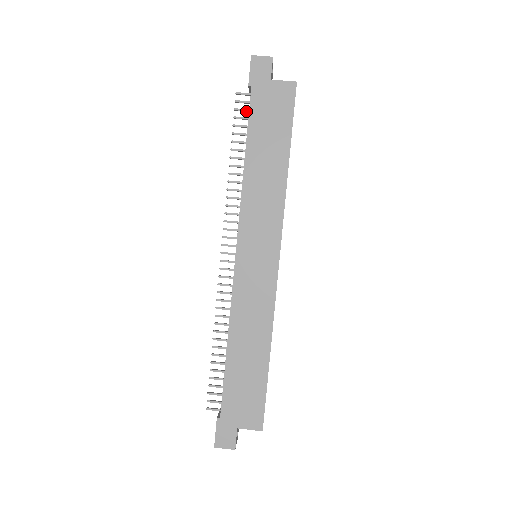
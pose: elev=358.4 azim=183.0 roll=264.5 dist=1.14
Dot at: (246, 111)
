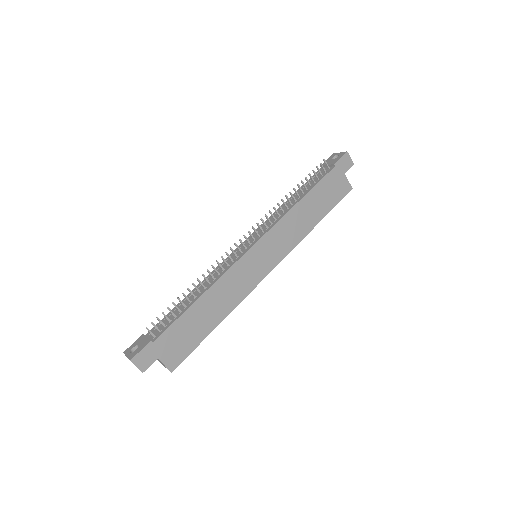
Dot at: (321, 174)
